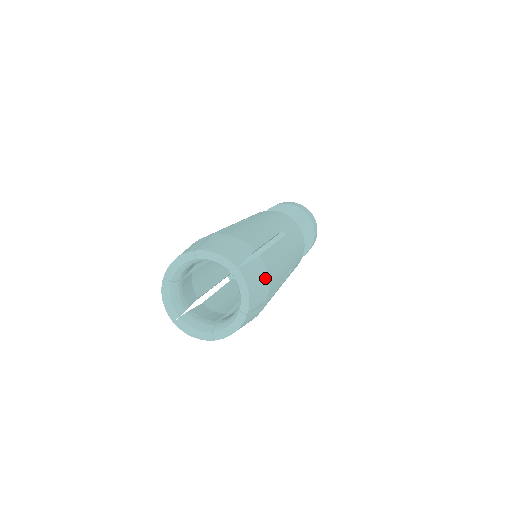
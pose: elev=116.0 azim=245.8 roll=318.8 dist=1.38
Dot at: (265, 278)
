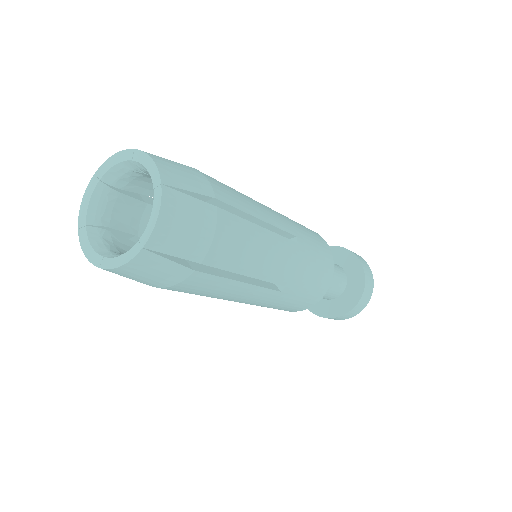
Dot at: (205, 233)
